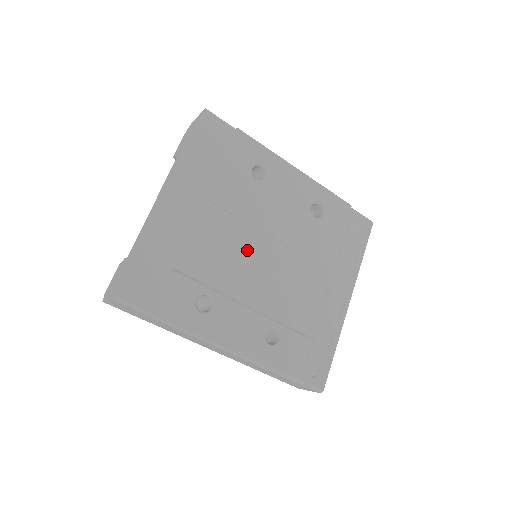
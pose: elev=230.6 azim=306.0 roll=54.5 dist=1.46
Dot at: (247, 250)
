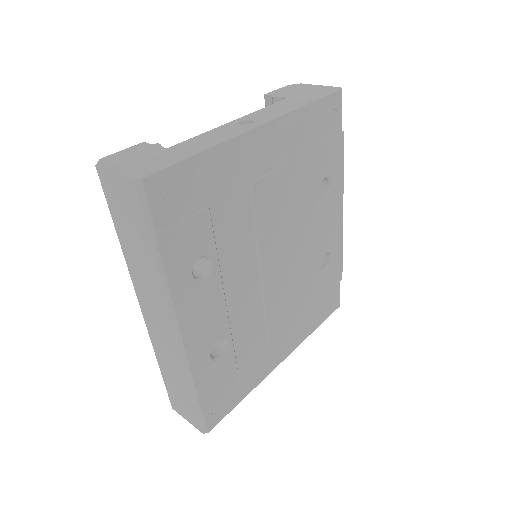
Dot at: (267, 247)
